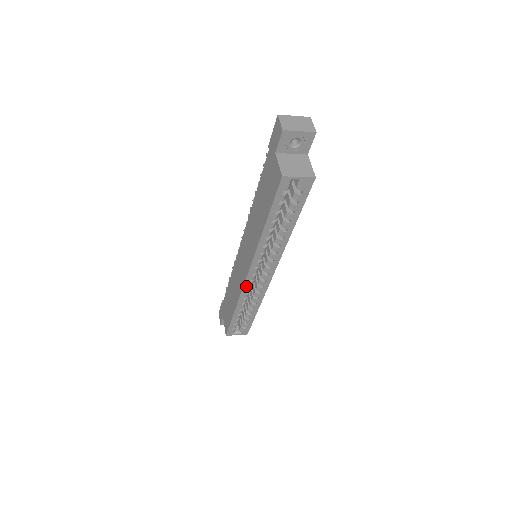
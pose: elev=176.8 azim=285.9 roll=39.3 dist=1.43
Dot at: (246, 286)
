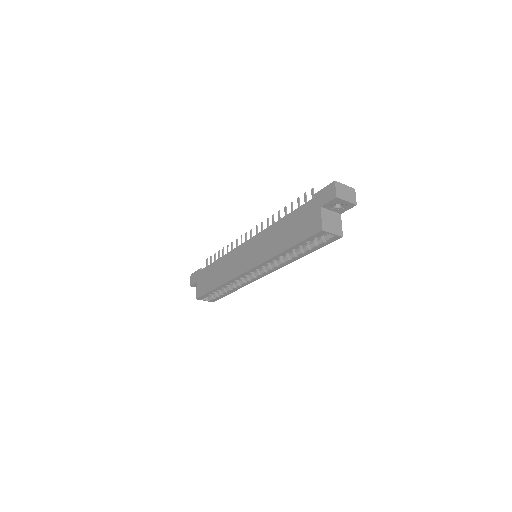
Dot at: (240, 277)
